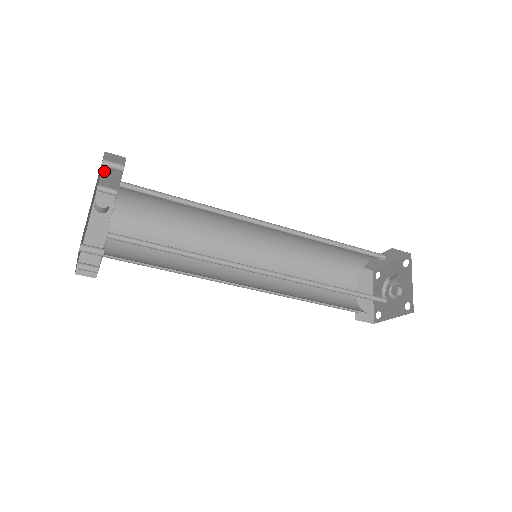
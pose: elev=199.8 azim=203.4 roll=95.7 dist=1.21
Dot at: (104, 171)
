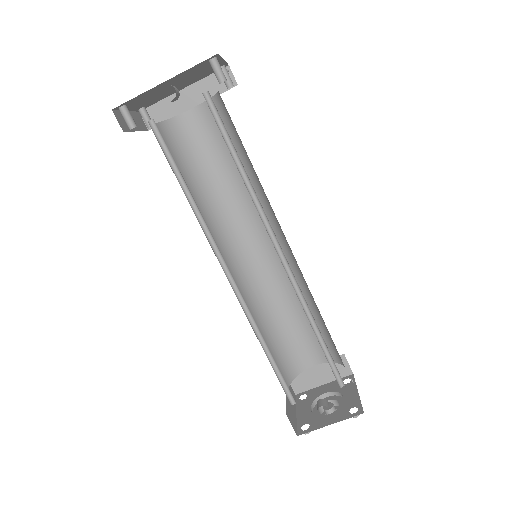
Dot at: occluded
